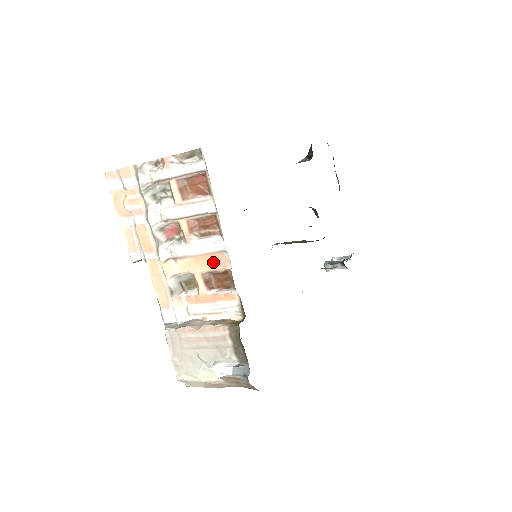
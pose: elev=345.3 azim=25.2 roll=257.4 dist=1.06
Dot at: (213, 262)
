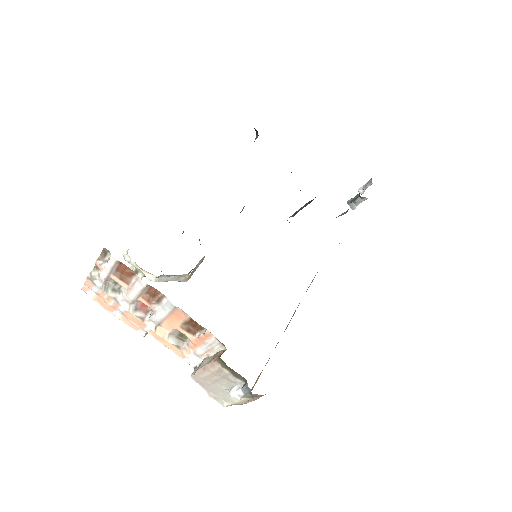
Dot at: (178, 317)
